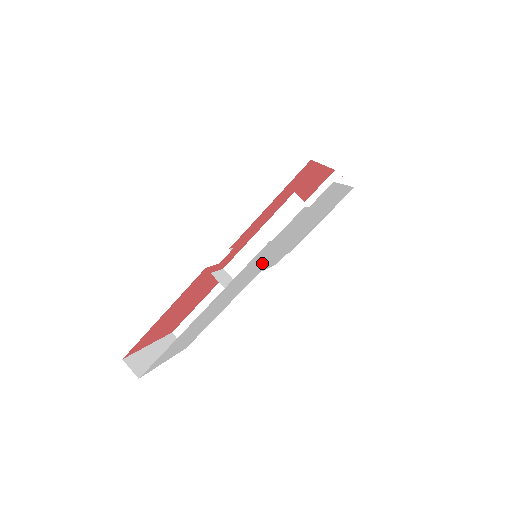
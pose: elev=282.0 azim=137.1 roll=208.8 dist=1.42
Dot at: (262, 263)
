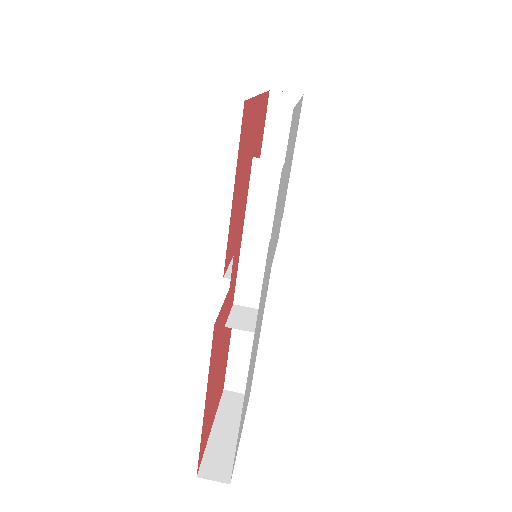
Dot at: (270, 261)
